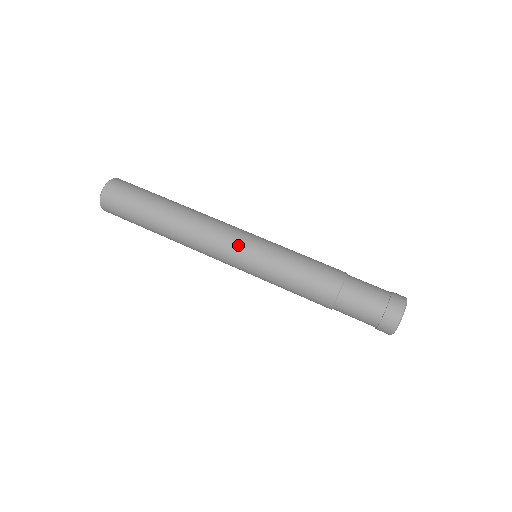
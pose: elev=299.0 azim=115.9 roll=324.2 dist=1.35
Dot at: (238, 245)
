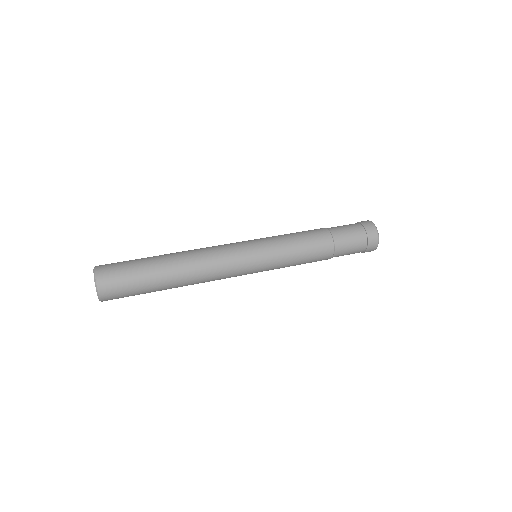
Dot at: (244, 252)
